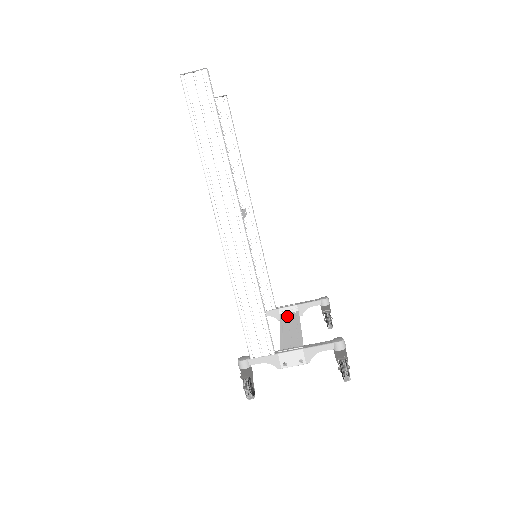
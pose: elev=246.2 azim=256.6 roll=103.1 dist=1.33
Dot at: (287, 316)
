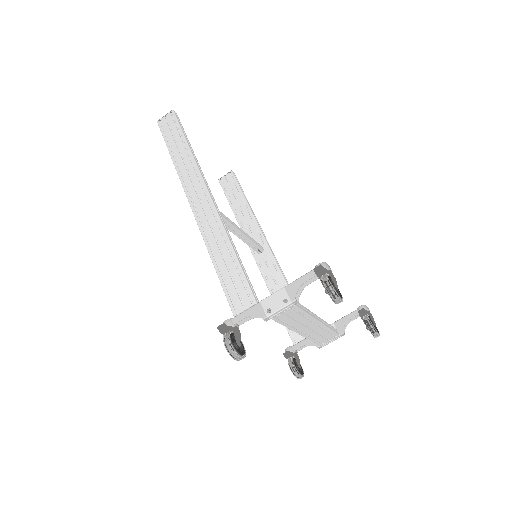
Dot at: occluded
